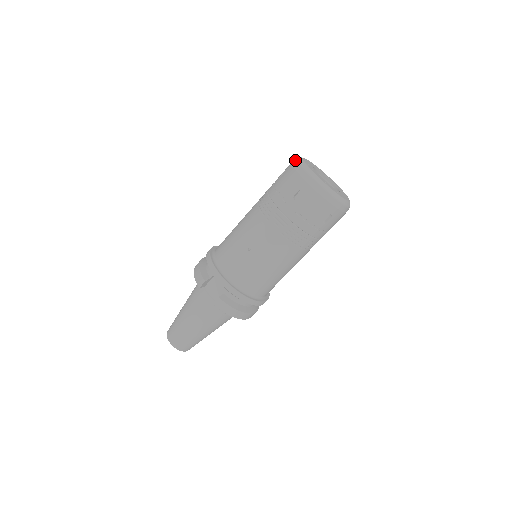
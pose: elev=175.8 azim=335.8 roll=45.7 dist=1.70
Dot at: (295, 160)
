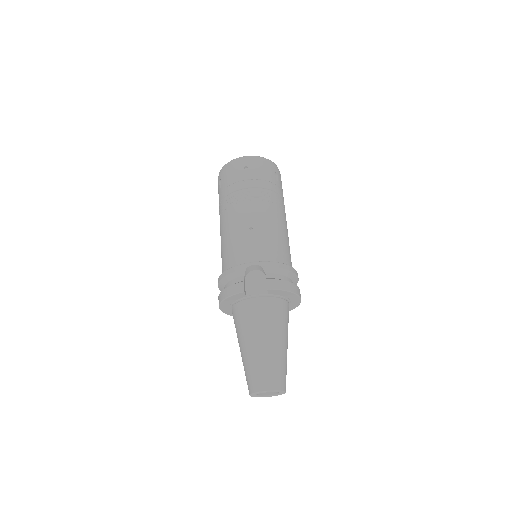
Dot at: (220, 170)
